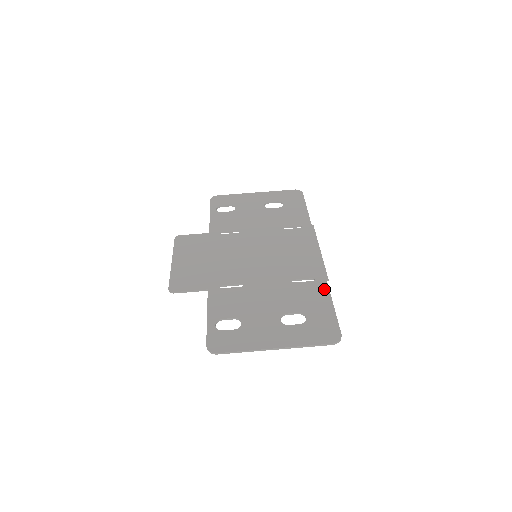
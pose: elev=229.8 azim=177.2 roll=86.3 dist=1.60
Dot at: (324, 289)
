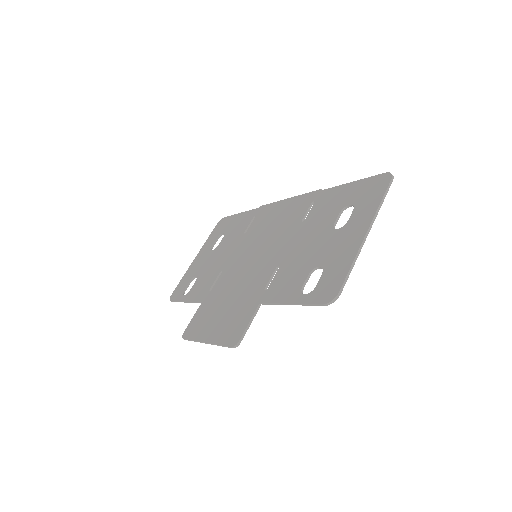
Dot at: (329, 192)
